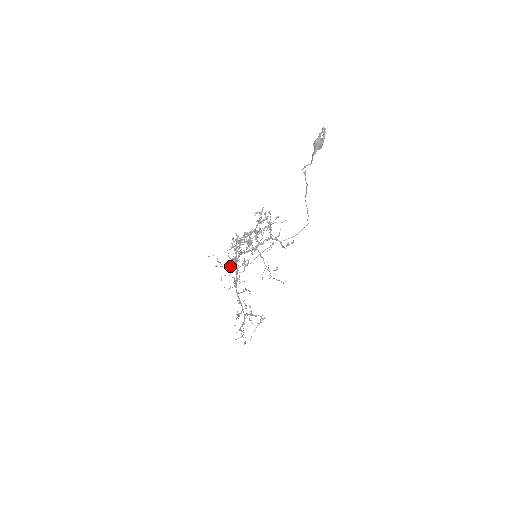
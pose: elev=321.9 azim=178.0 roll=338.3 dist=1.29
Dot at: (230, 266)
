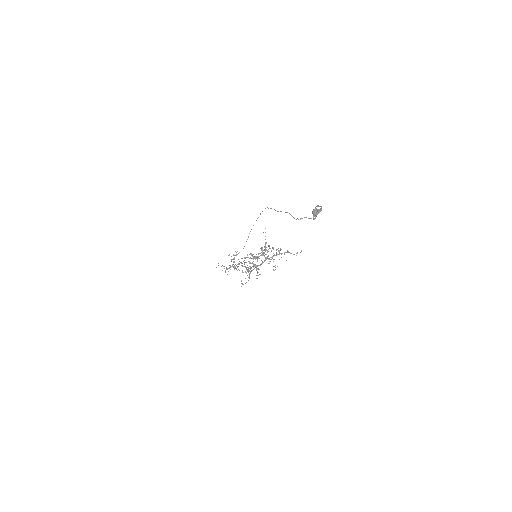
Dot at: occluded
